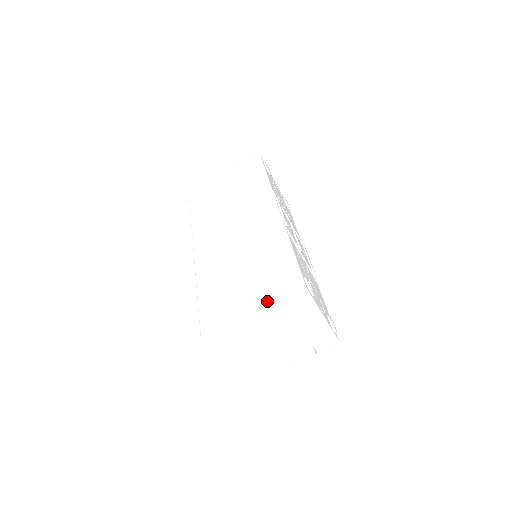
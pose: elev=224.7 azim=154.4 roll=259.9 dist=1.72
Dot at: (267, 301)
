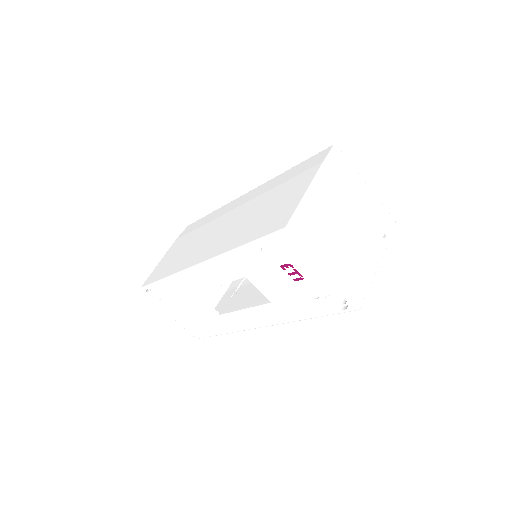
Dot at: (316, 169)
